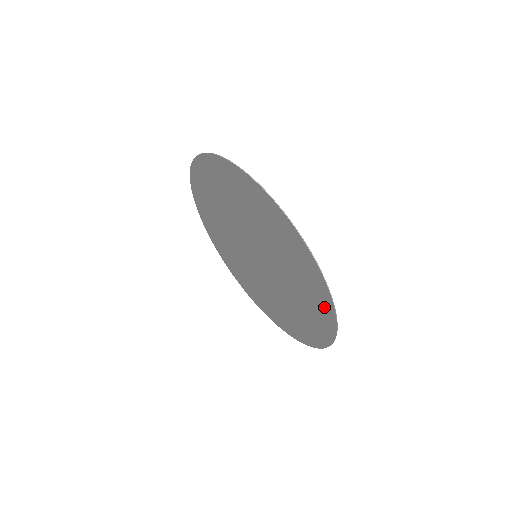
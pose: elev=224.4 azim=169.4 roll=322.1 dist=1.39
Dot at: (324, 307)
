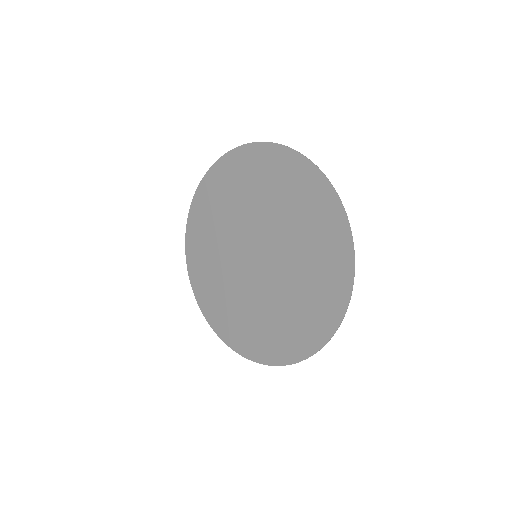
Dot at: (336, 292)
